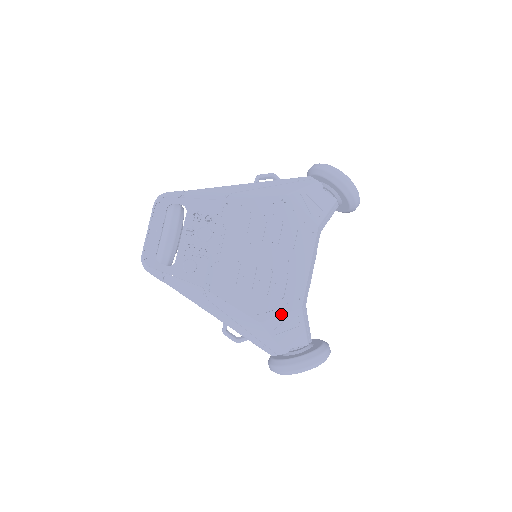
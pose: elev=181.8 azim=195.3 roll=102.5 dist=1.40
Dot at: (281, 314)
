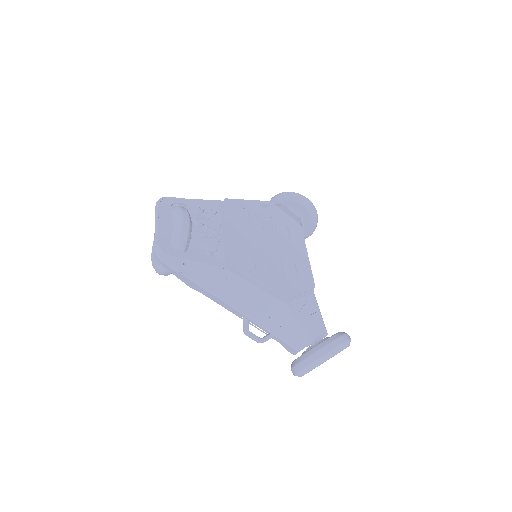
Dot at: (300, 296)
